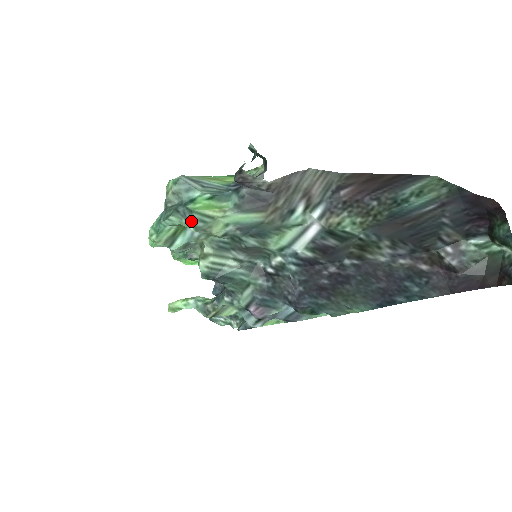
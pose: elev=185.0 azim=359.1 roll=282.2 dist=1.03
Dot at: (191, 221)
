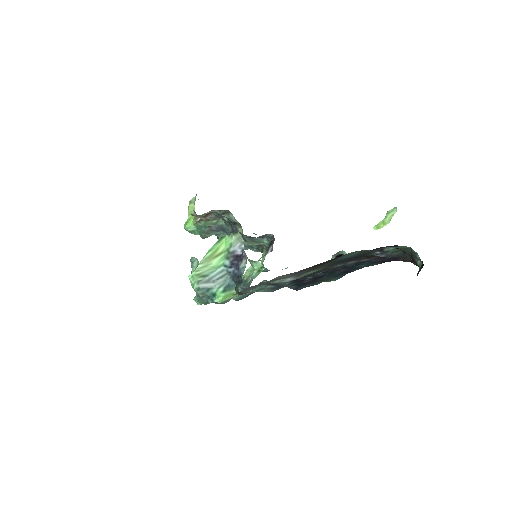
Dot at: occluded
